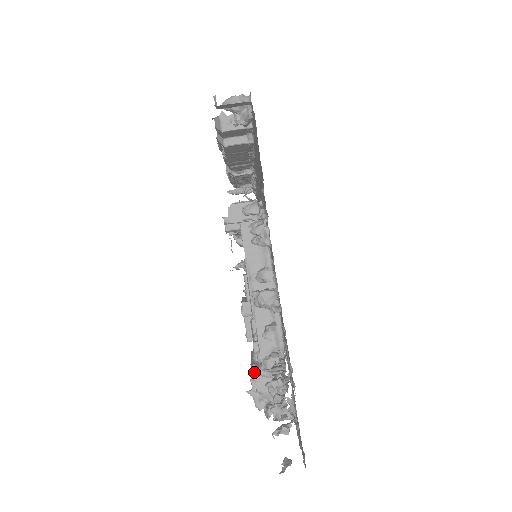
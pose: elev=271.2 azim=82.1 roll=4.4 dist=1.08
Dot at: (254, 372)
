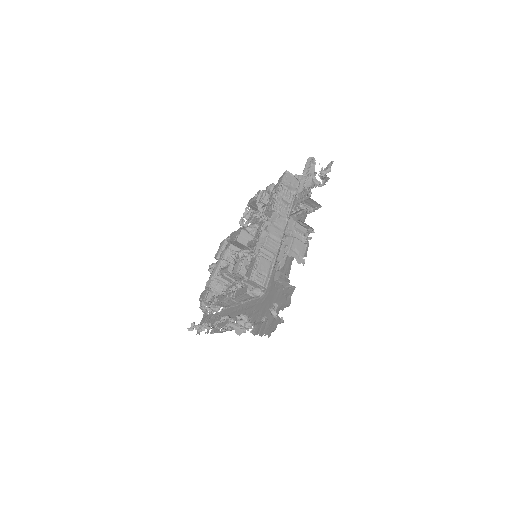
Dot at: (208, 296)
